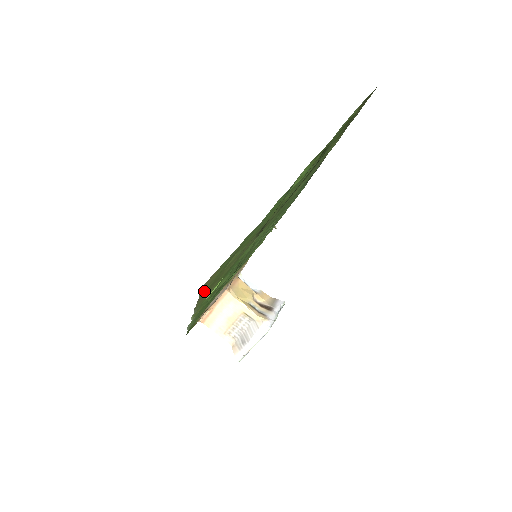
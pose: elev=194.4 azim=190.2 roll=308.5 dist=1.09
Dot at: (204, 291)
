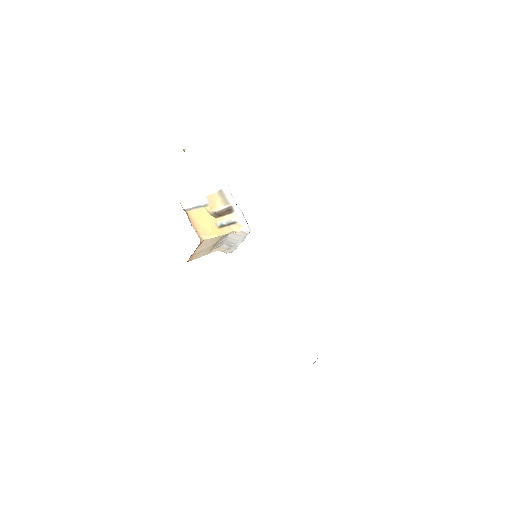
Dot at: occluded
